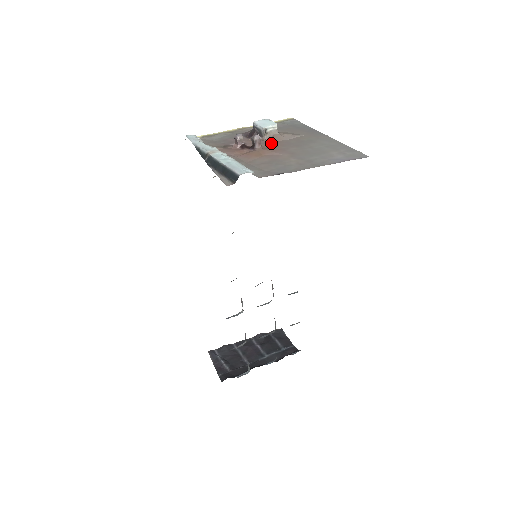
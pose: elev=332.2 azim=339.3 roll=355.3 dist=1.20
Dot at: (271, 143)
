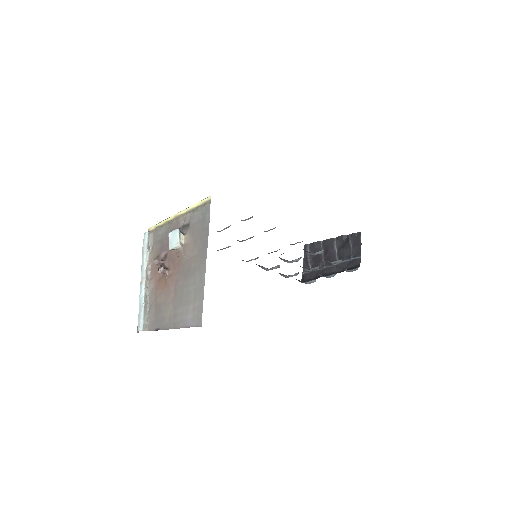
Dot at: (176, 264)
